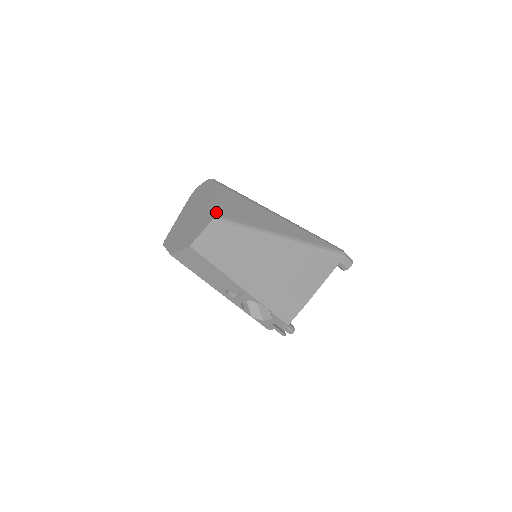
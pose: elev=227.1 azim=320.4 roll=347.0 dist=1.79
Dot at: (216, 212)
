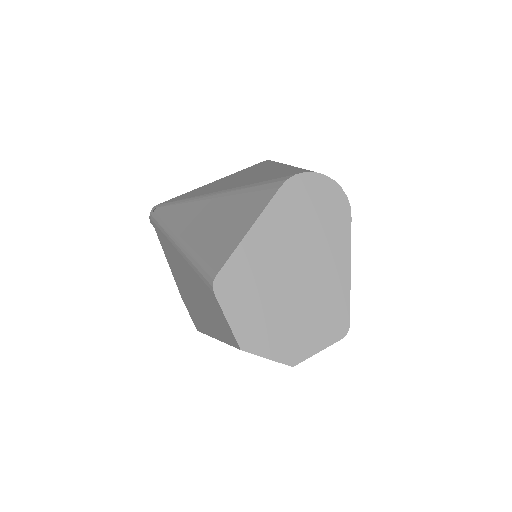
Dot at: occluded
